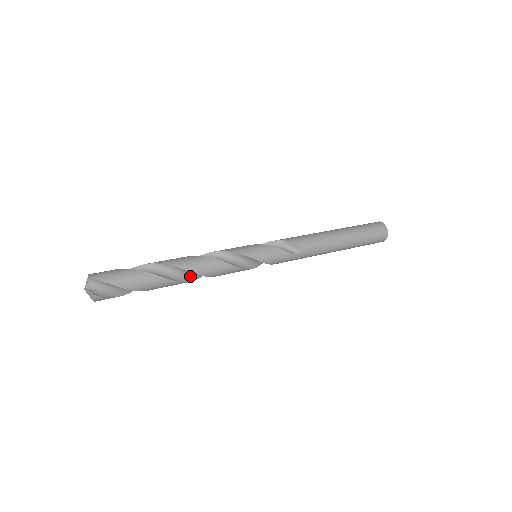
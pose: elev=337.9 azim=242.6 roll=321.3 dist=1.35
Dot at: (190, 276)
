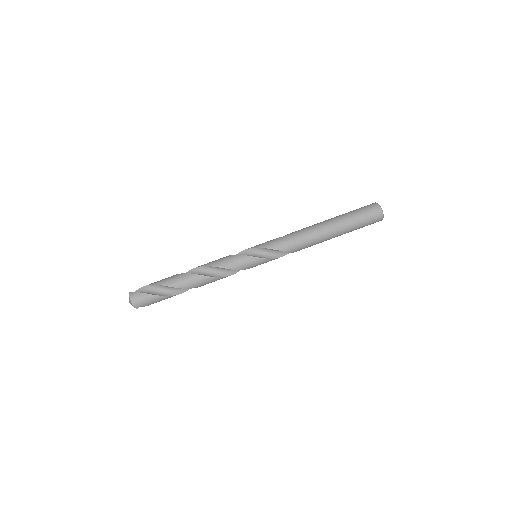
Dot at: occluded
